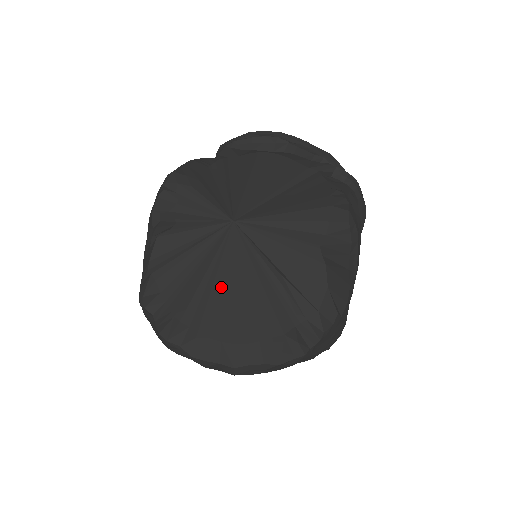
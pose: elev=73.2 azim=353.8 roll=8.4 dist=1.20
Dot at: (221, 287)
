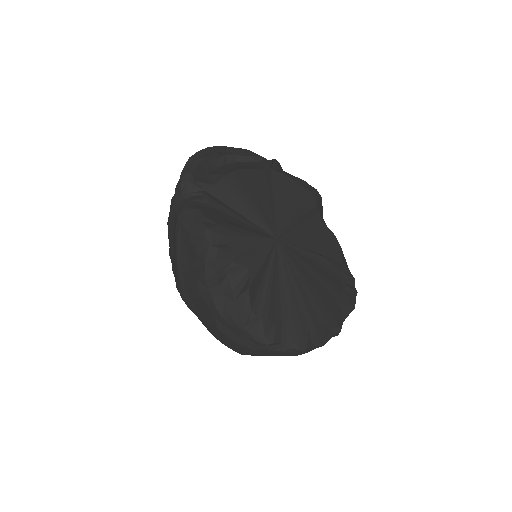
Dot at: (304, 289)
